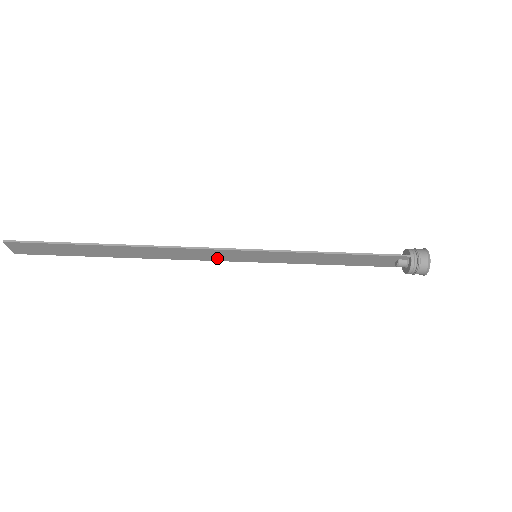
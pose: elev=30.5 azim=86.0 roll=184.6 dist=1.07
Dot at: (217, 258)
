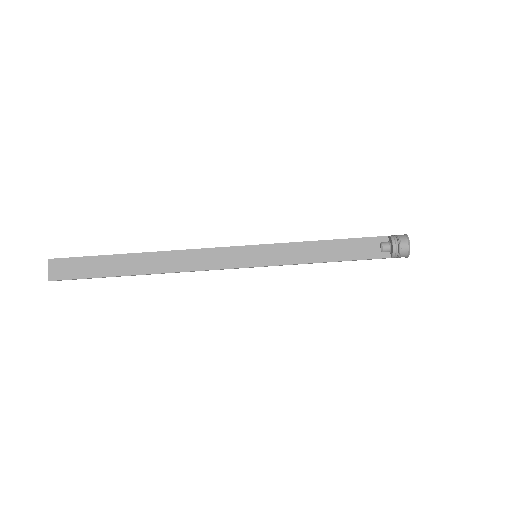
Dot at: (222, 264)
